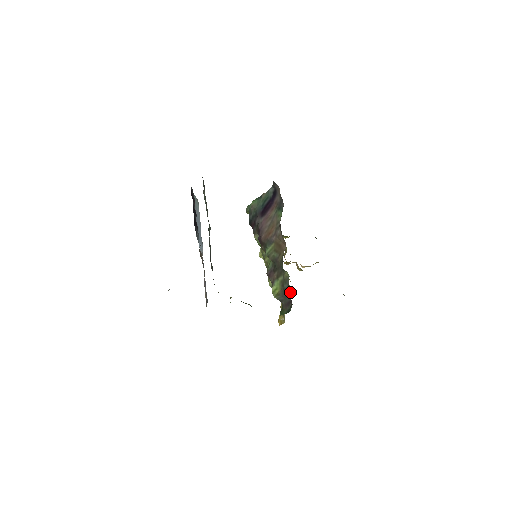
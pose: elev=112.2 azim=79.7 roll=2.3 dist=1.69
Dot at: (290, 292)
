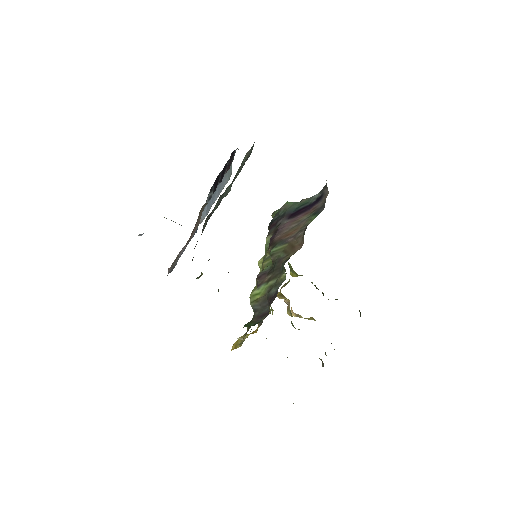
Dot at: (275, 297)
